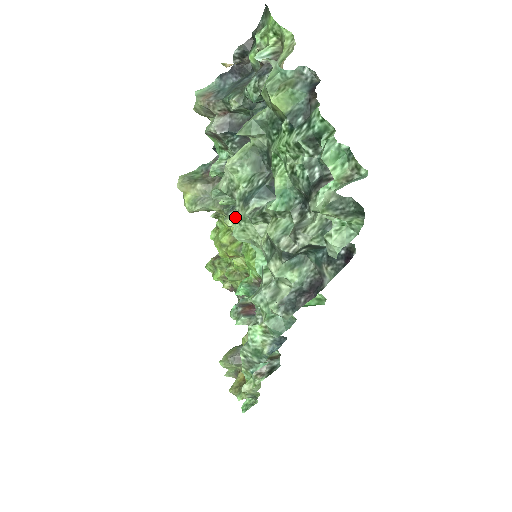
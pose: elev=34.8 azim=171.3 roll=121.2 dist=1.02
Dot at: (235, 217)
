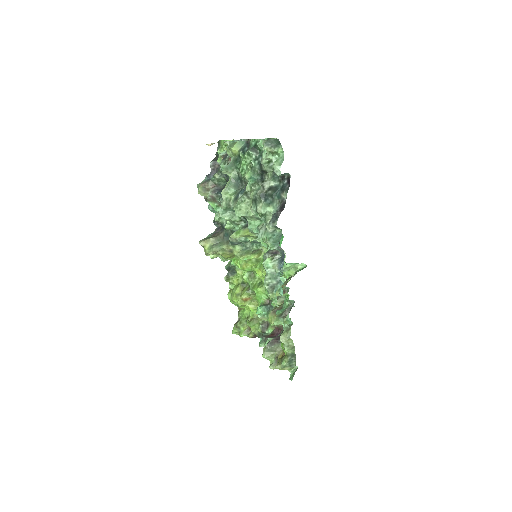
Dot at: (234, 208)
